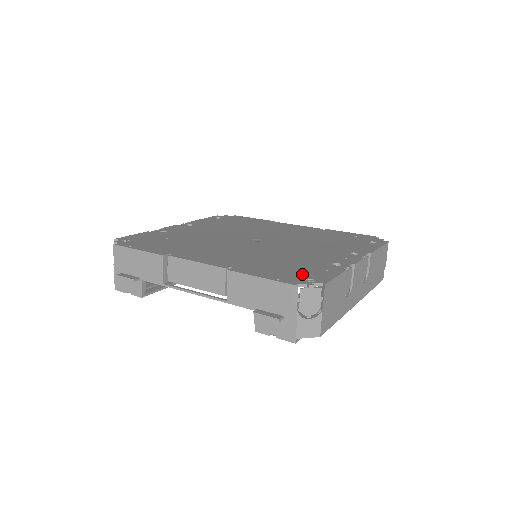
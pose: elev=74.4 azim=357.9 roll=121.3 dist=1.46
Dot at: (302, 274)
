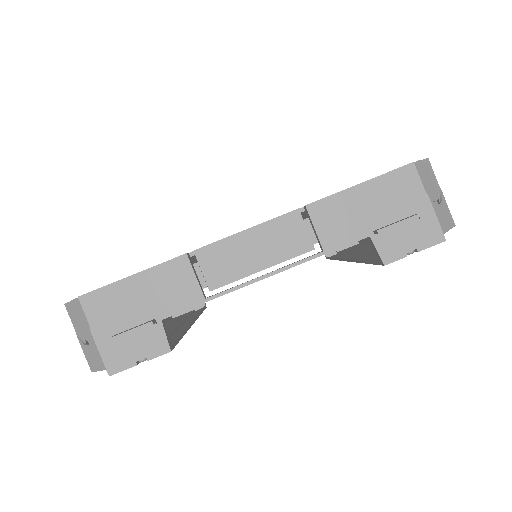
Dot at: occluded
